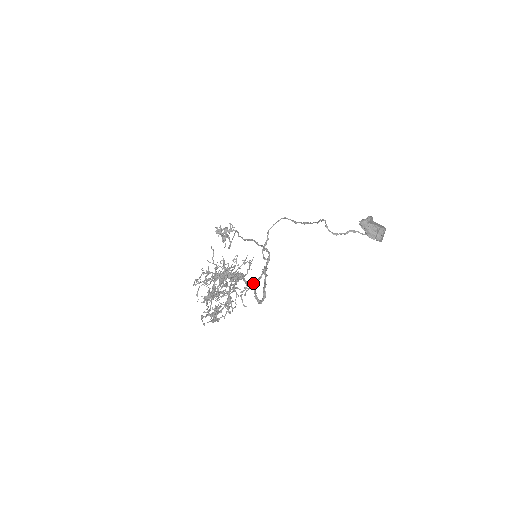
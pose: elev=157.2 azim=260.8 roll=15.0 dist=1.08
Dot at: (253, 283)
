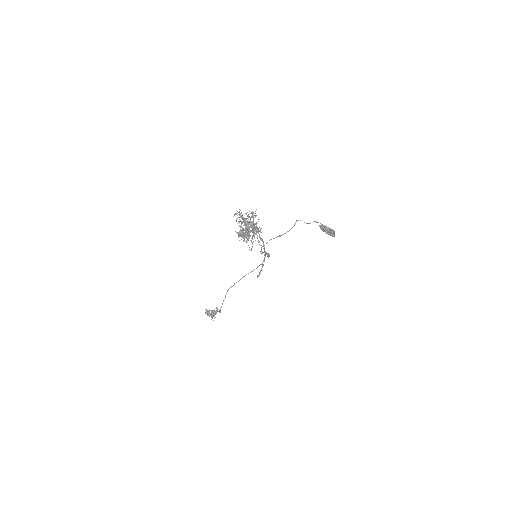
Dot at: occluded
